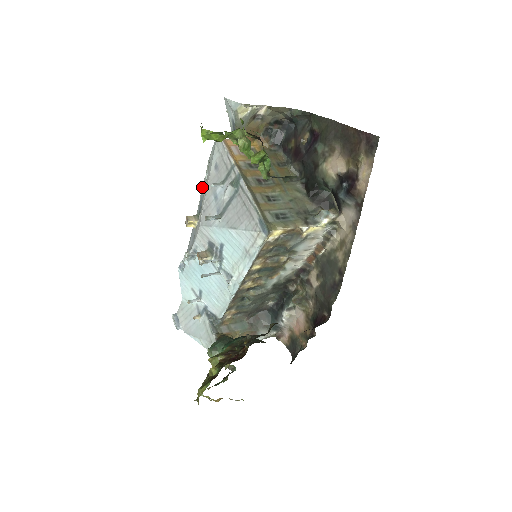
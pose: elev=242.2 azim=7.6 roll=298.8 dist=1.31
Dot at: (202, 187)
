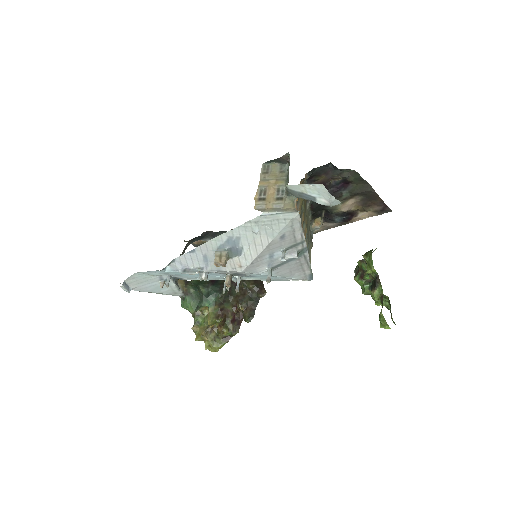
Dot at: (236, 229)
